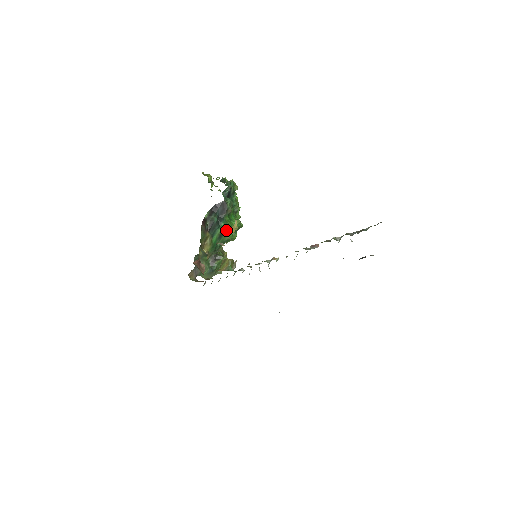
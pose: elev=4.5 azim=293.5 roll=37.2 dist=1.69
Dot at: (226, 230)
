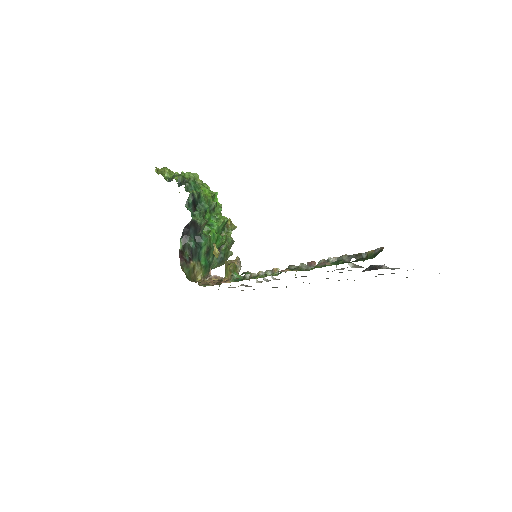
Dot at: (211, 243)
